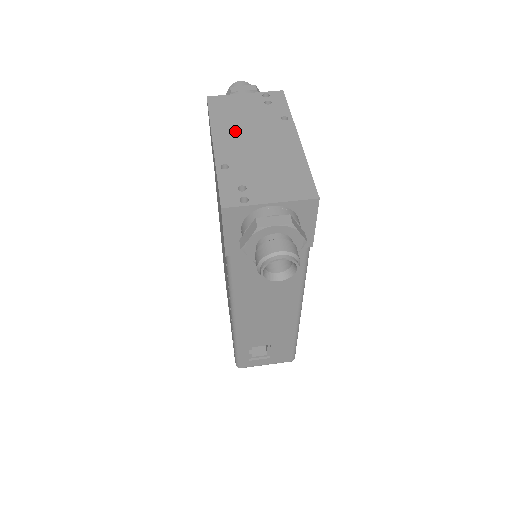
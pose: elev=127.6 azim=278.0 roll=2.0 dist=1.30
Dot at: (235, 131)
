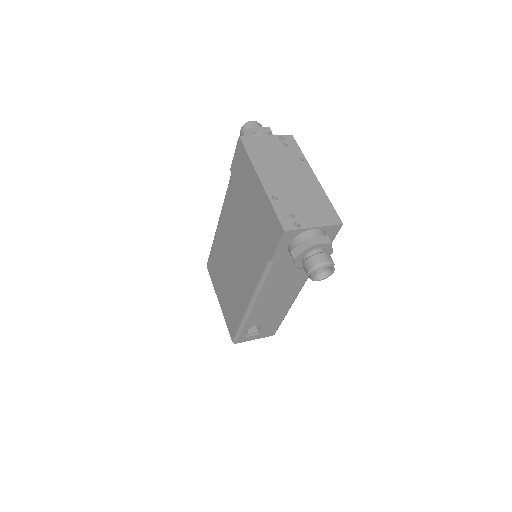
Dot at: (271, 168)
